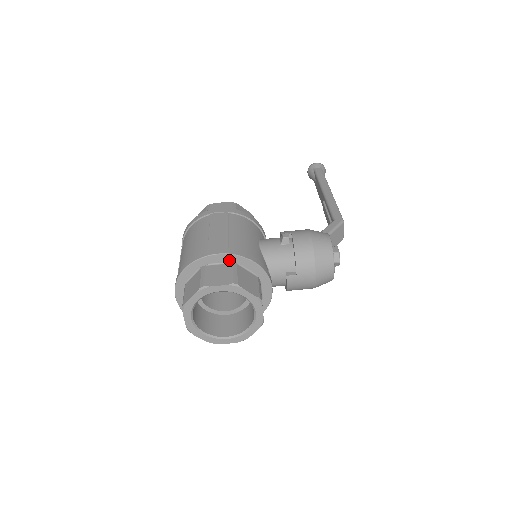
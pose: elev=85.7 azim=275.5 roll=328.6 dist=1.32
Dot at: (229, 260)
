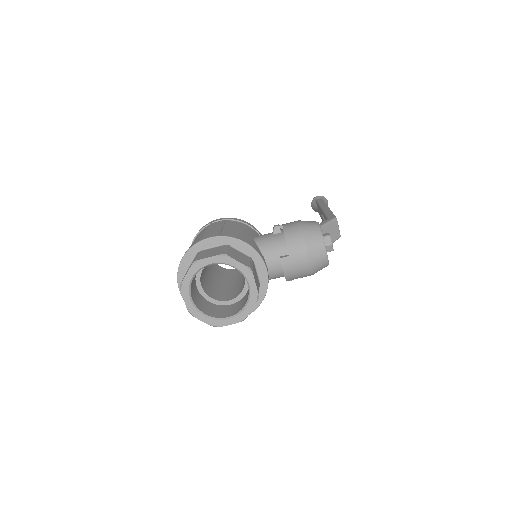
Dot at: (221, 243)
